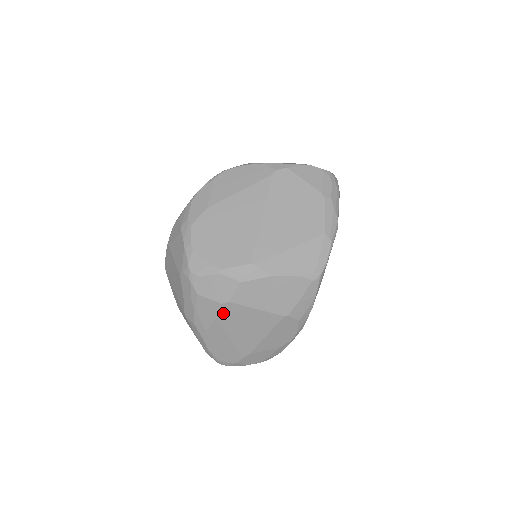
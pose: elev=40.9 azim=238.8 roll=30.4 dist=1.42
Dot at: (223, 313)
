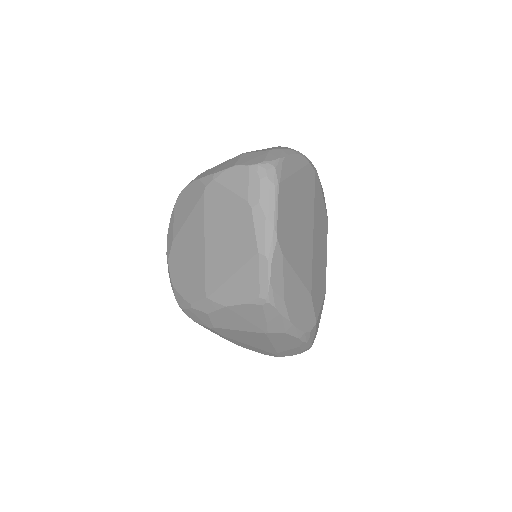
Dot at: (220, 333)
